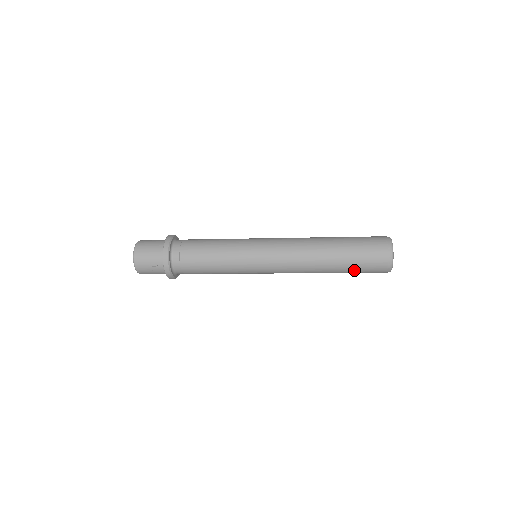
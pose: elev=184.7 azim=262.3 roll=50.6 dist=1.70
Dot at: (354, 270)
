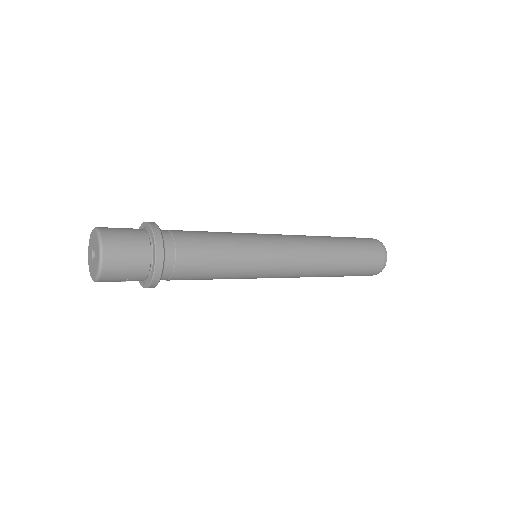
Dot at: occluded
